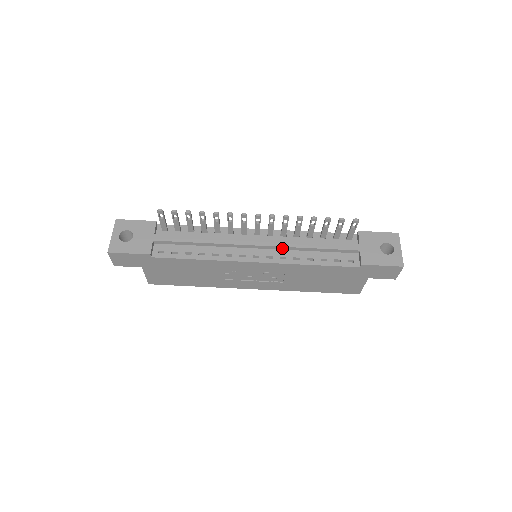
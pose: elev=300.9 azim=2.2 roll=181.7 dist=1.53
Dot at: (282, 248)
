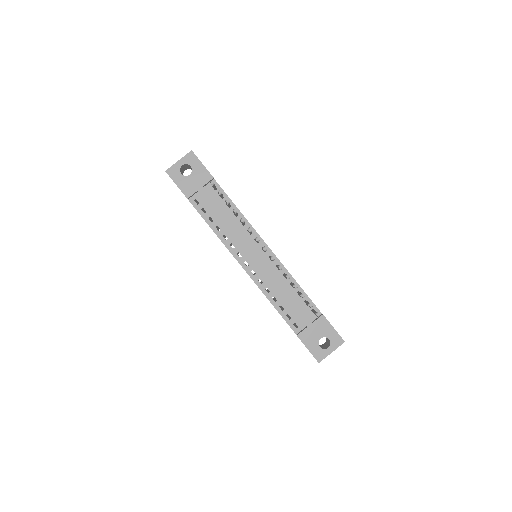
Dot at: (266, 275)
